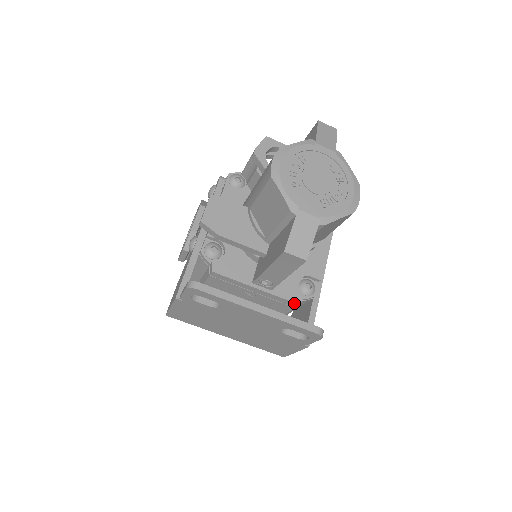
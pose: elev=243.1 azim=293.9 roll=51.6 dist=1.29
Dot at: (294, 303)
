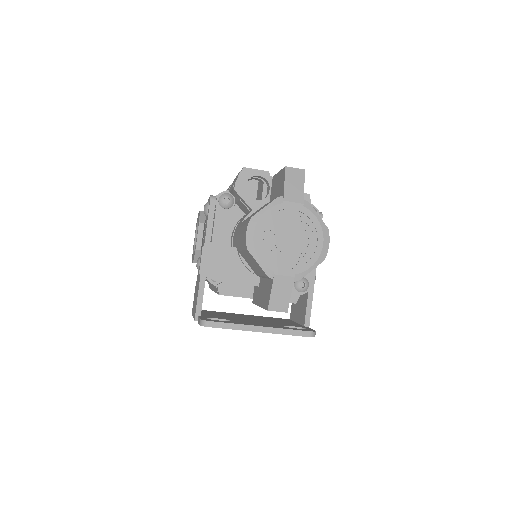
Dot at: occluded
